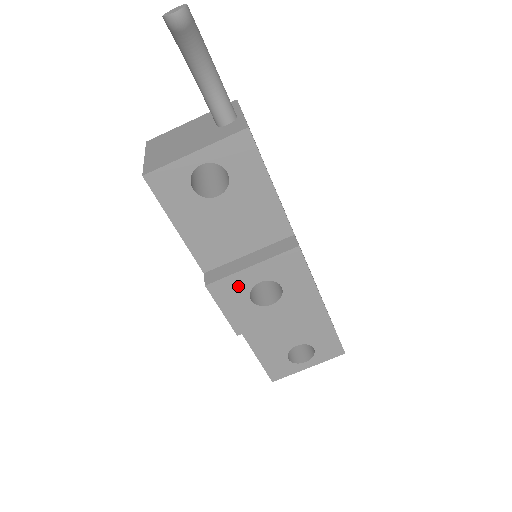
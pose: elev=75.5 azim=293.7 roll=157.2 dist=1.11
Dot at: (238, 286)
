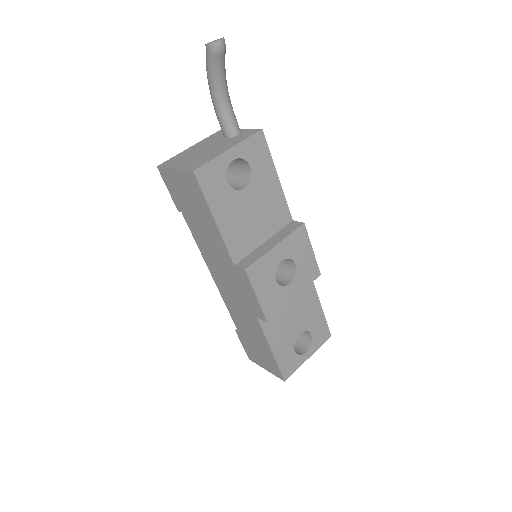
Dot at: (267, 267)
